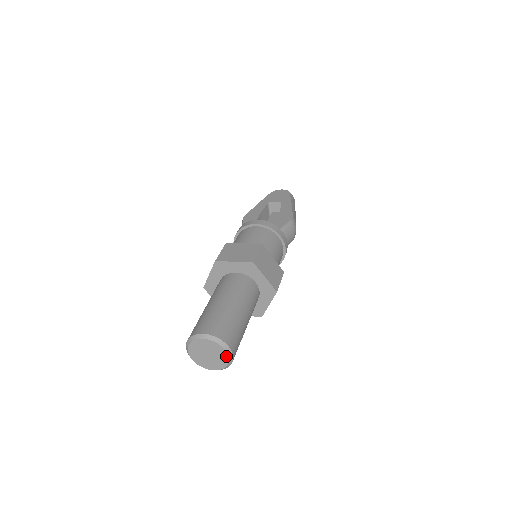
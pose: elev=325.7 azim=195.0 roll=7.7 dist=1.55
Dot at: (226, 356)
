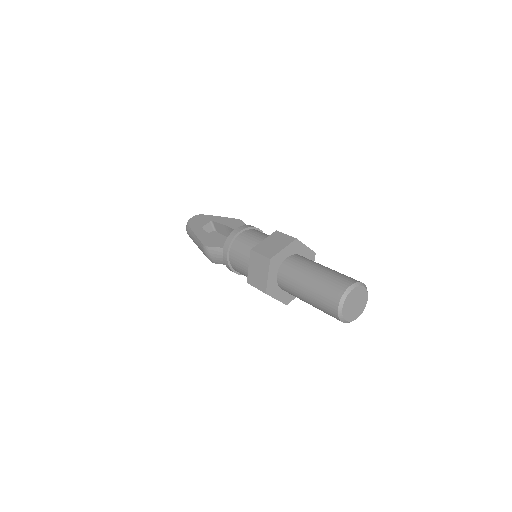
Dot at: (366, 293)
